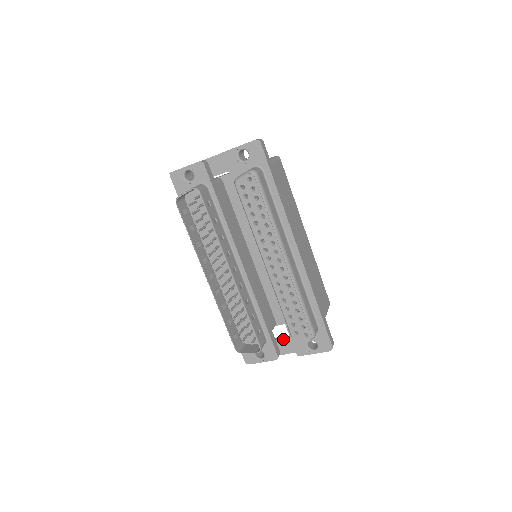
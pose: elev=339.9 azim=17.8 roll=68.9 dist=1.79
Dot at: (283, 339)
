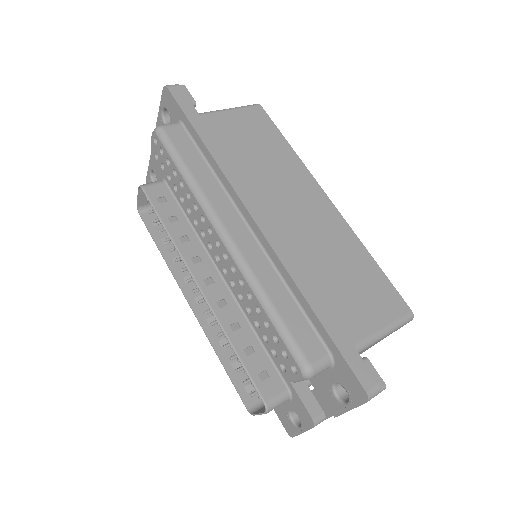
Dot at: occluded
